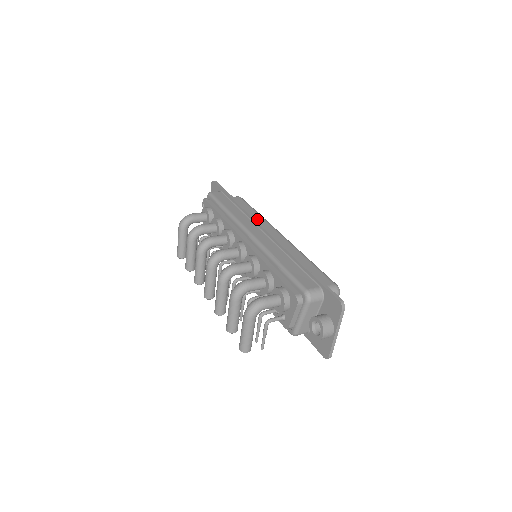
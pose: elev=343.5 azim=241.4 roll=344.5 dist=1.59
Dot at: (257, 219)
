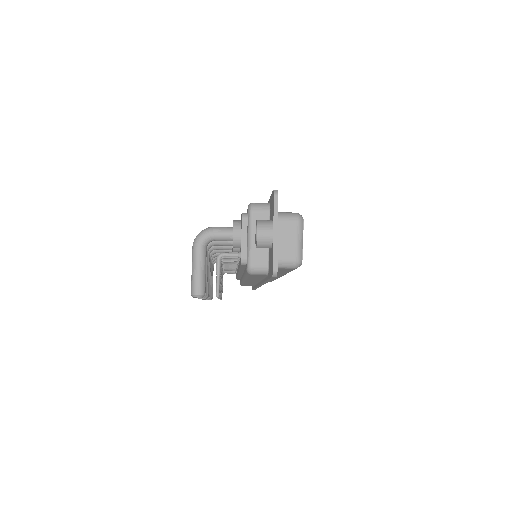
Dot at: occluded
